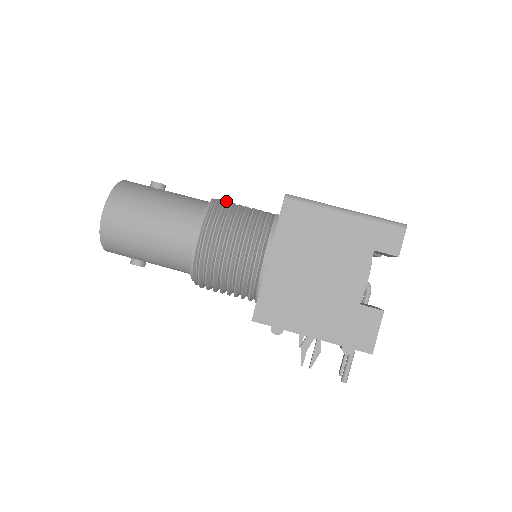
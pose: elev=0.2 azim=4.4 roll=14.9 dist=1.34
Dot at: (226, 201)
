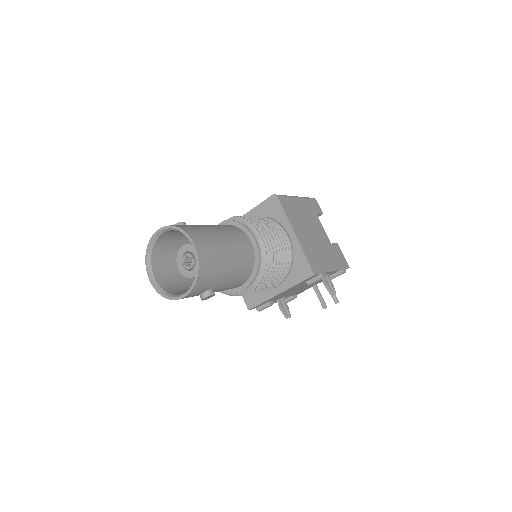
Dot at: occluded
